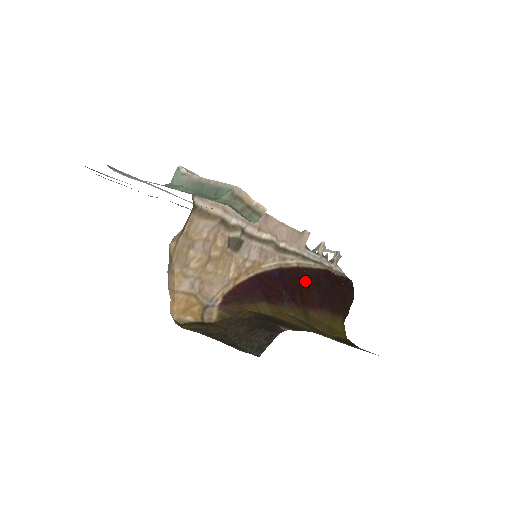
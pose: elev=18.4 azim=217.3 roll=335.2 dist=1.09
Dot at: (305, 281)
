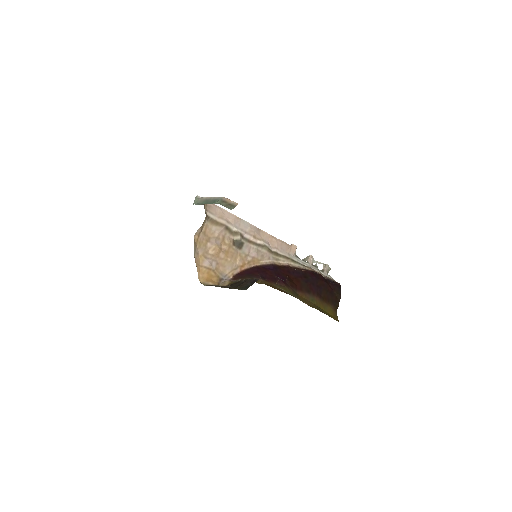
Dot at: (294, 274)
